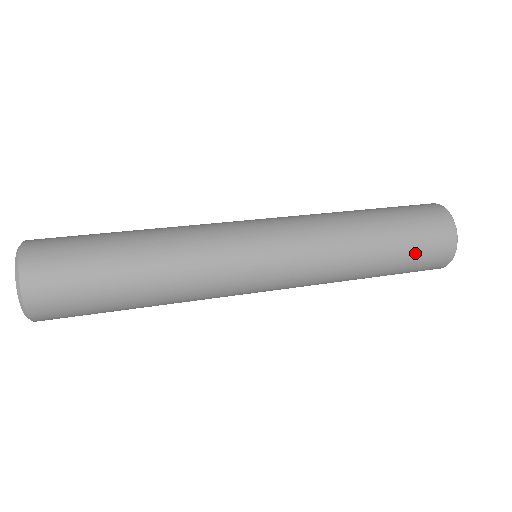
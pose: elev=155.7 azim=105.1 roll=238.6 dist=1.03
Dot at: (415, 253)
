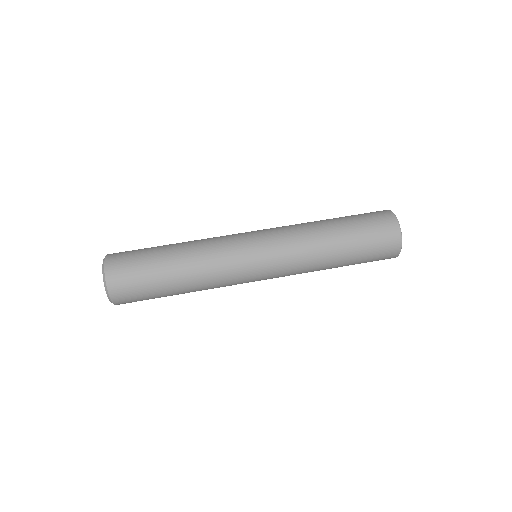
Dot at: occluded
